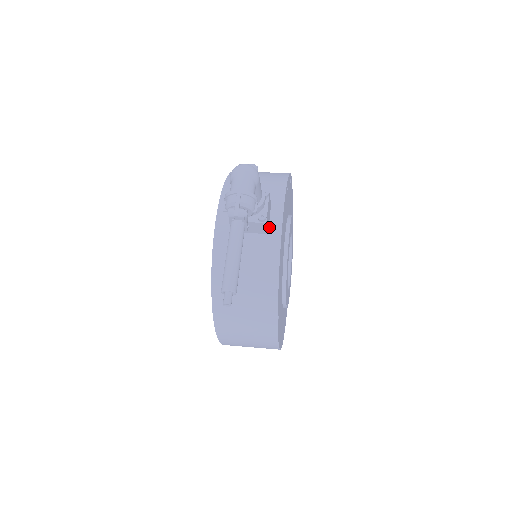
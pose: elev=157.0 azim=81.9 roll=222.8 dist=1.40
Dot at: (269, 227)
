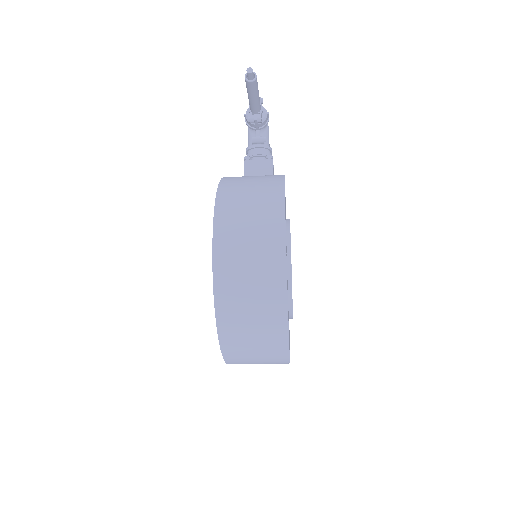
Dot at: occluded
